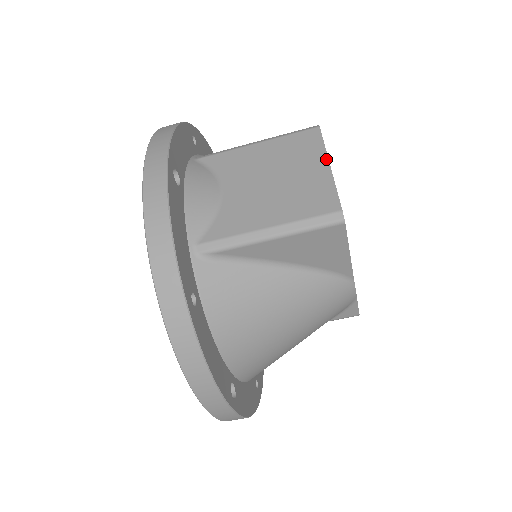
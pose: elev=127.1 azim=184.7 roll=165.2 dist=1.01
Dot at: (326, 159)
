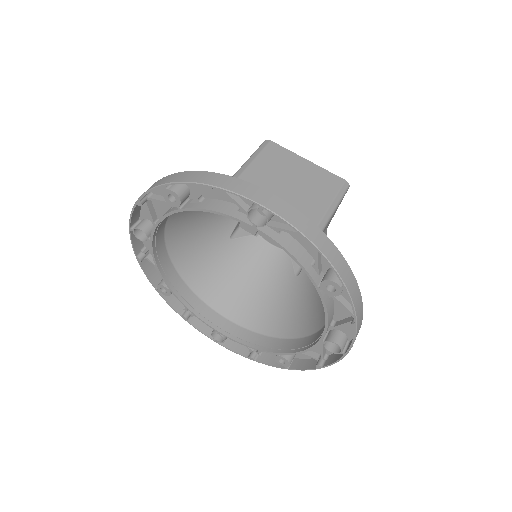
Dot at: (302, 158)
